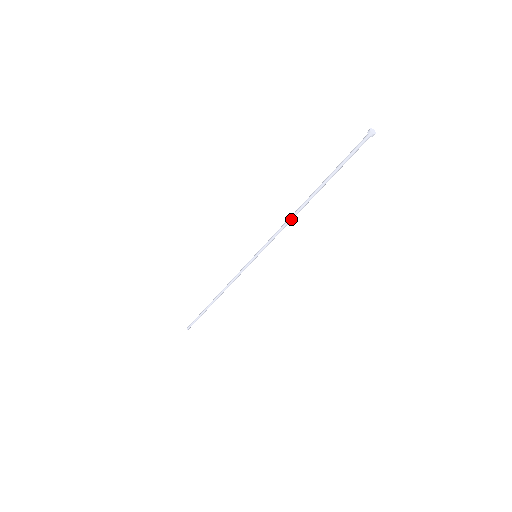
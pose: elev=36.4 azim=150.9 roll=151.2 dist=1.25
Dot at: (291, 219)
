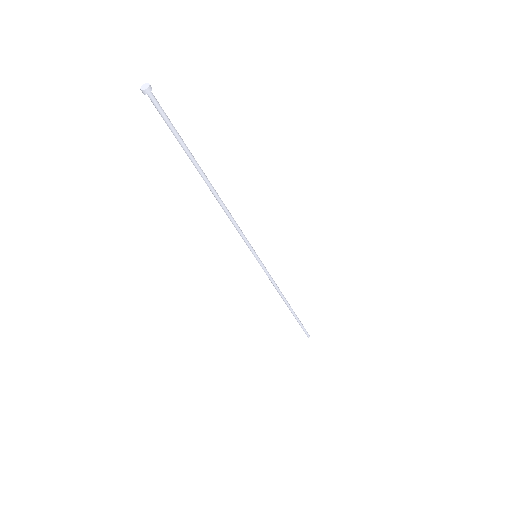
Dot at: (224, 211)
